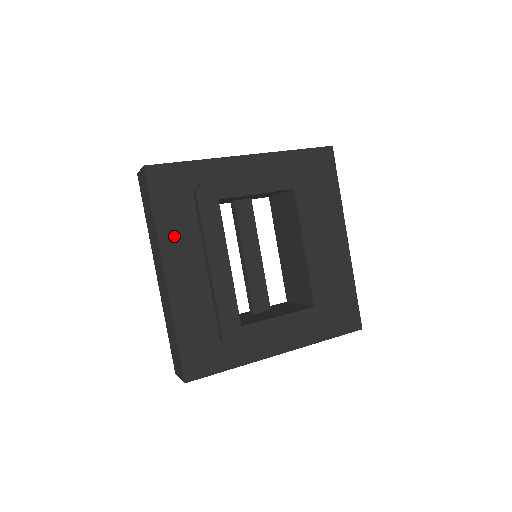
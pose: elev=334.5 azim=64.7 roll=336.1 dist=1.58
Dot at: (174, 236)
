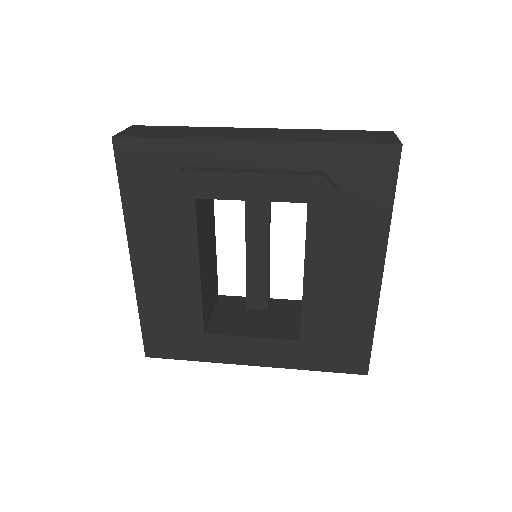
Dot at: (144, 223)
